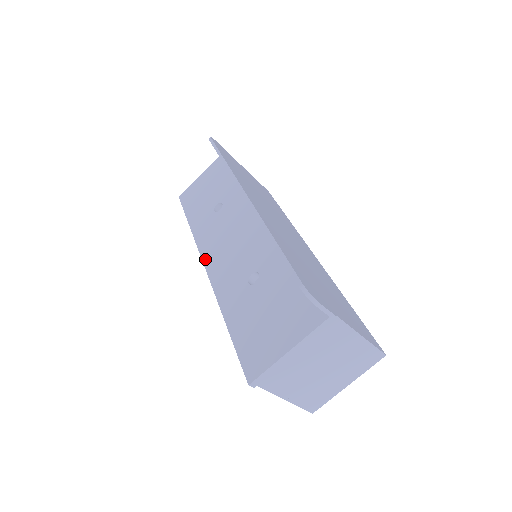
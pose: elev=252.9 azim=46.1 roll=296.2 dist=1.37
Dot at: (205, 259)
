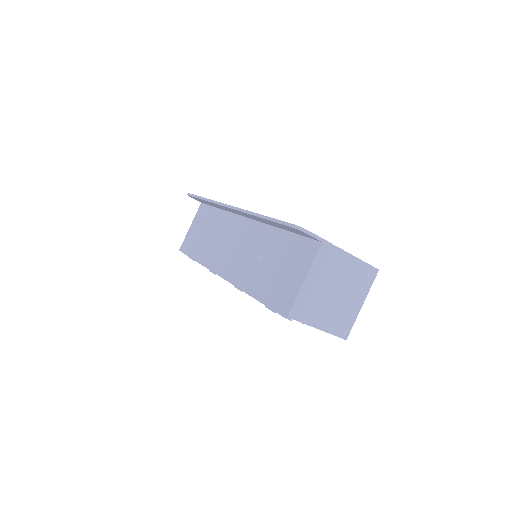
Dot at: (218, 272)
